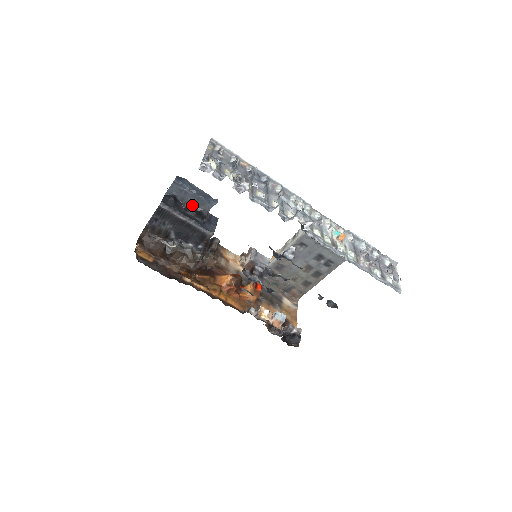
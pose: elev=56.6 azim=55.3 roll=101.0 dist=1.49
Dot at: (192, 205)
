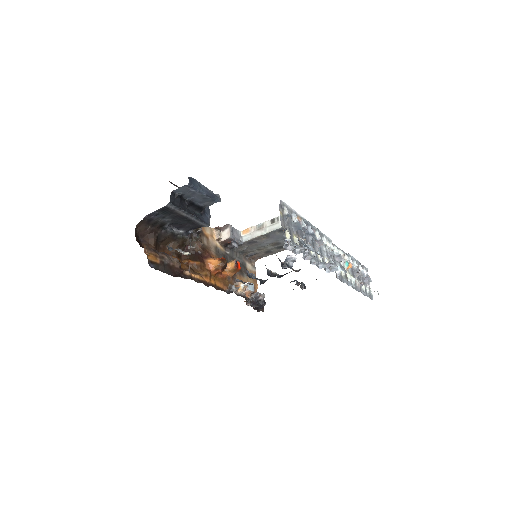
Dot at: (195, 201)
